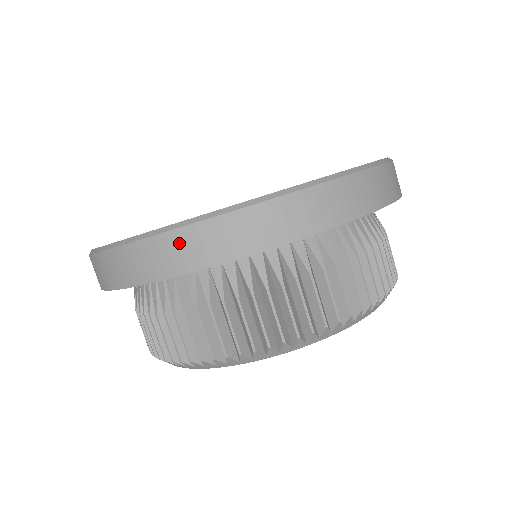
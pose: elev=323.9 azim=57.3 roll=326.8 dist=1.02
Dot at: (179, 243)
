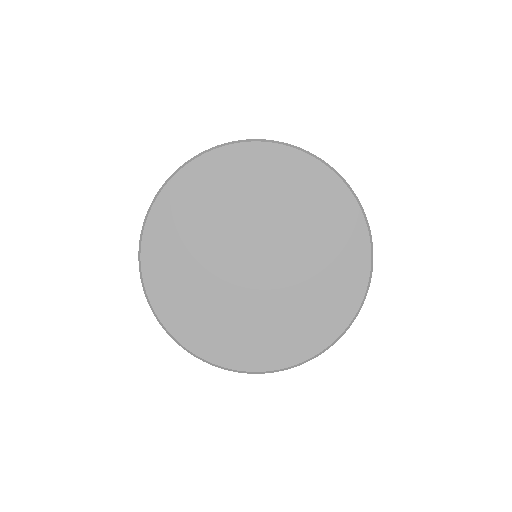
Dot at: occluded
